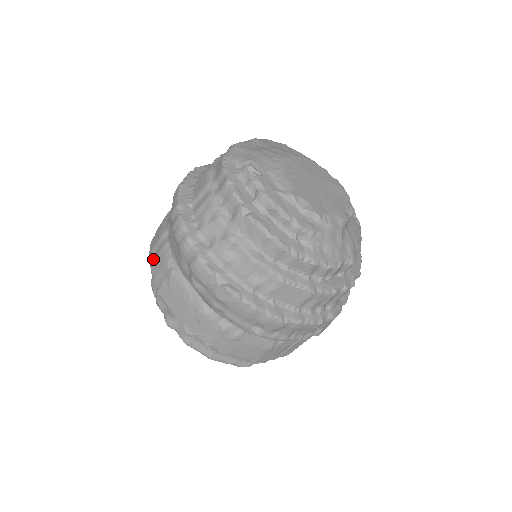
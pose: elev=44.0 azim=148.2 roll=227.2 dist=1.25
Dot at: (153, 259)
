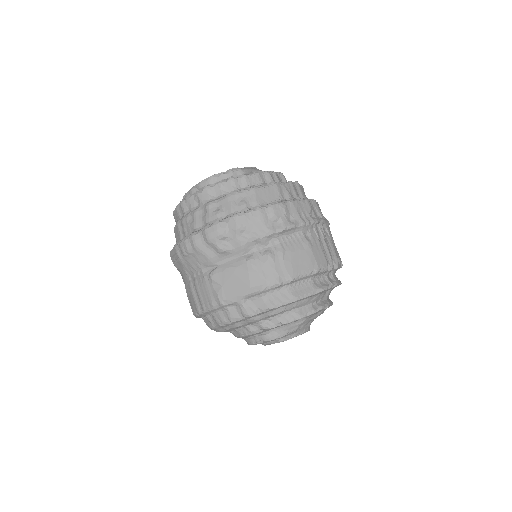
Dot at: (200, 302)
